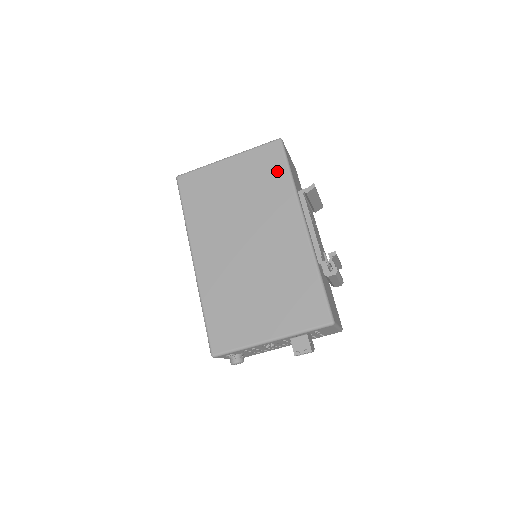
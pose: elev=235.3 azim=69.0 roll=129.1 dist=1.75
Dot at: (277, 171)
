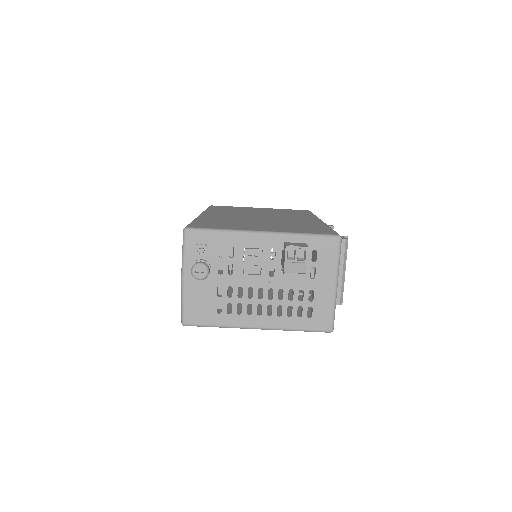
Dot at: (303, 212)
